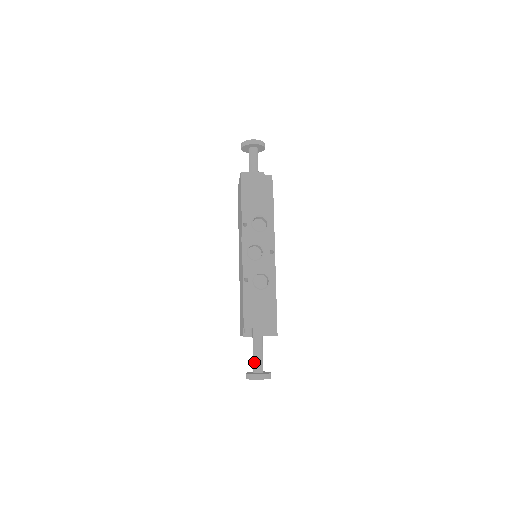
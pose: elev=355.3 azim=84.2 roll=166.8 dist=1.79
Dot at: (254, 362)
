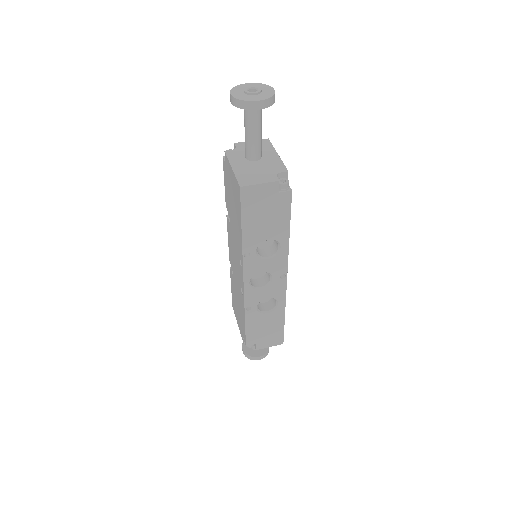
Dot at: occluded
